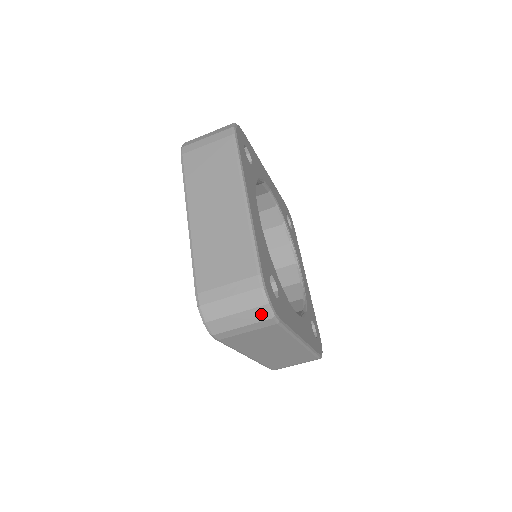
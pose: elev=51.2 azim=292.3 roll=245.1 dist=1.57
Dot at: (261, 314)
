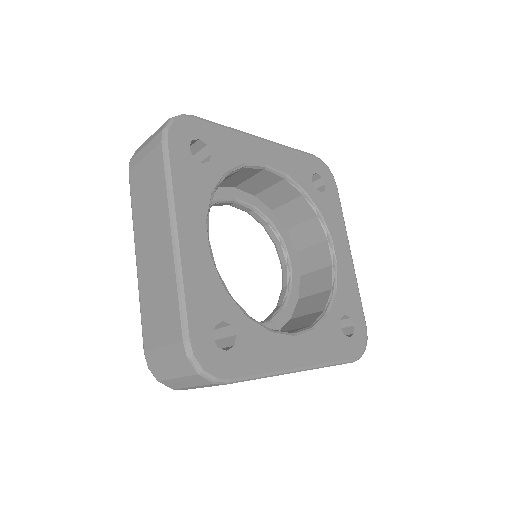
Dot at: (200, 380)
